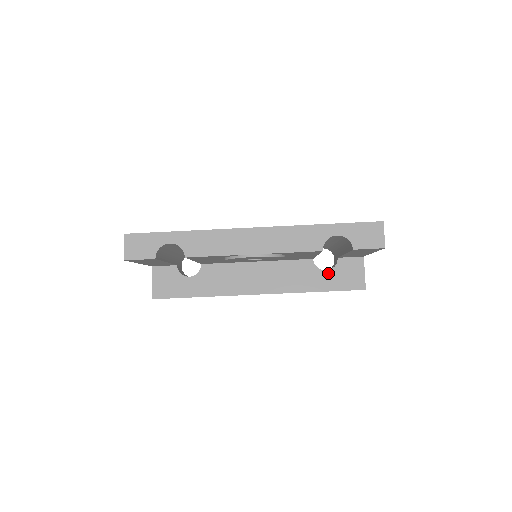
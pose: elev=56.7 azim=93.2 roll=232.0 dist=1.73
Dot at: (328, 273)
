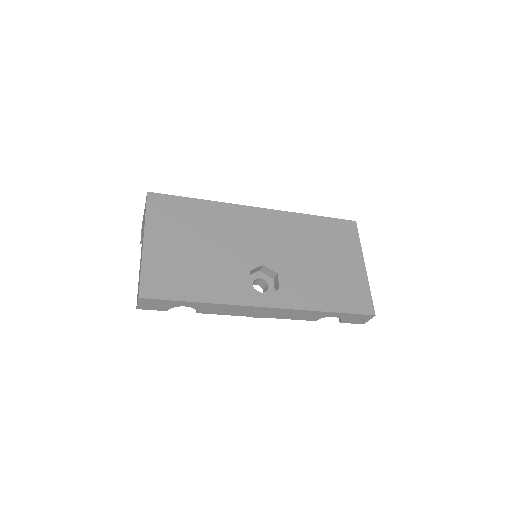
Dot at: occluded
